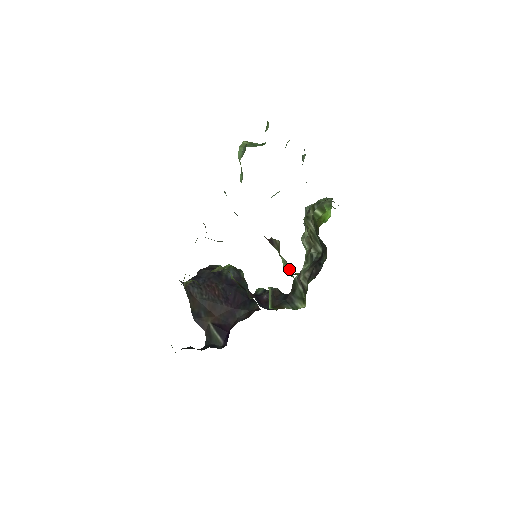
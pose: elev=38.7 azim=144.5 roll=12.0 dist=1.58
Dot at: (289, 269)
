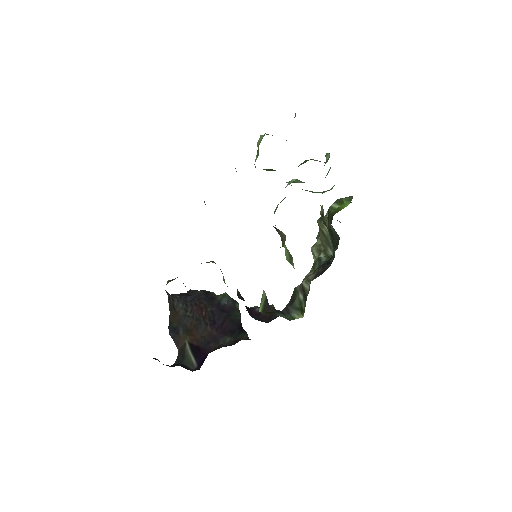
Dot at: (291, 260)
